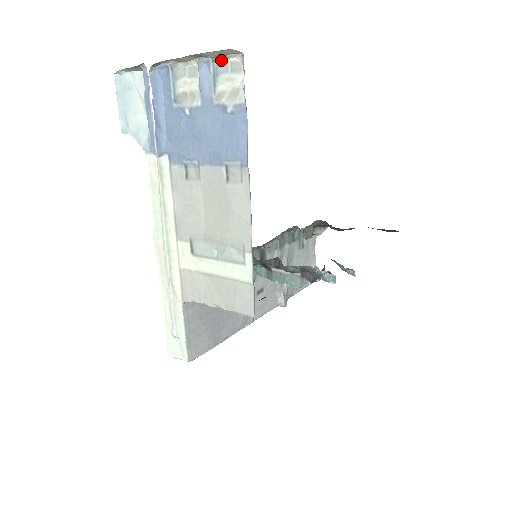
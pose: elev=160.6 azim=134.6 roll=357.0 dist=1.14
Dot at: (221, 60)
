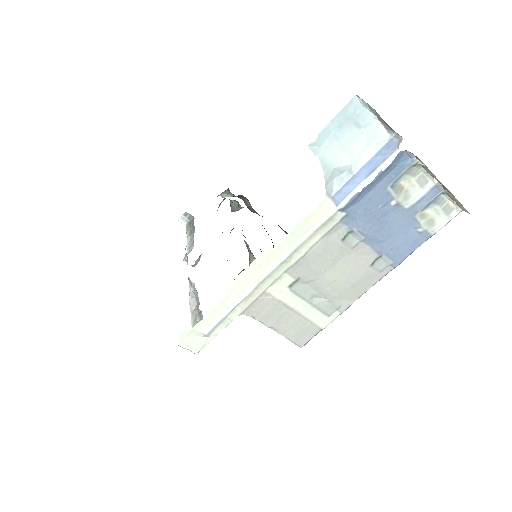
Dot at: (445, 196)
